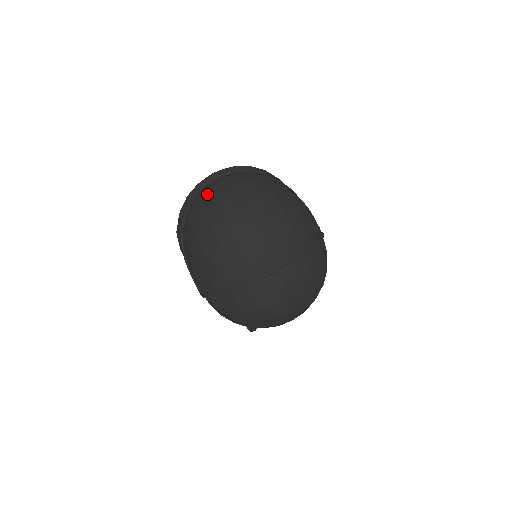
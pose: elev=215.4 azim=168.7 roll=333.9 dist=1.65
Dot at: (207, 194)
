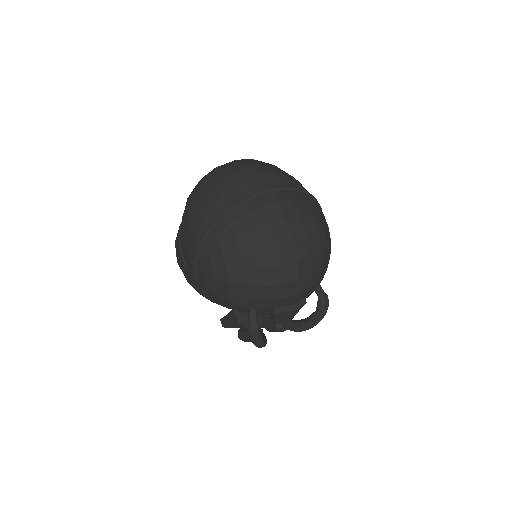
Dot at: occluded
